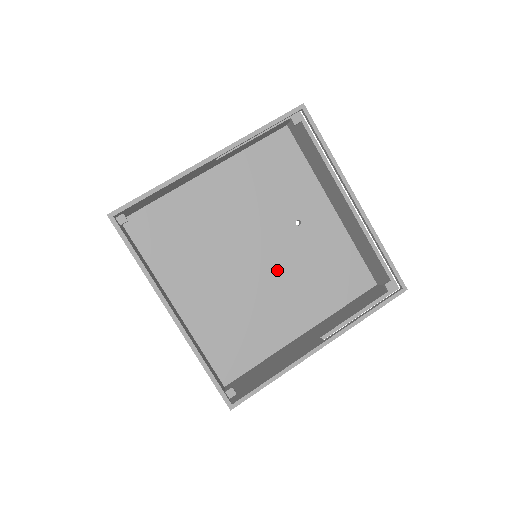
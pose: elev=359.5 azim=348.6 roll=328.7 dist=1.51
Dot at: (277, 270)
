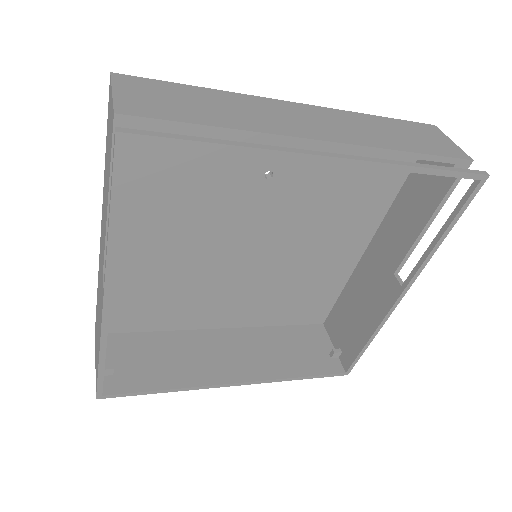
Dot at: (290, 232)
